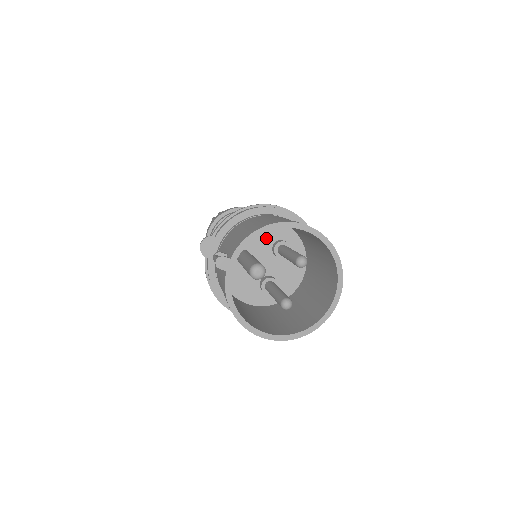
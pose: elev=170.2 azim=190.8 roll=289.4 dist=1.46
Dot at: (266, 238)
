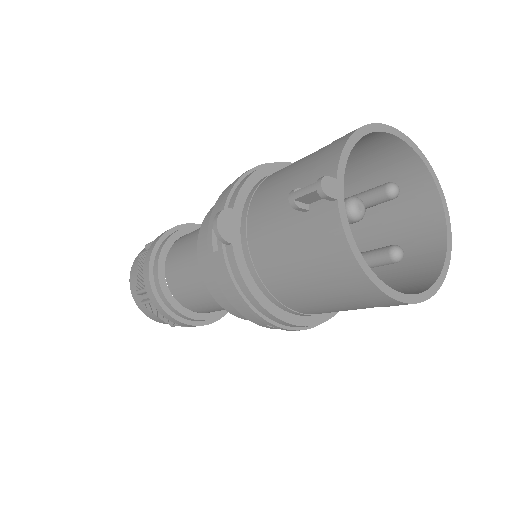
Dot at: occluded
